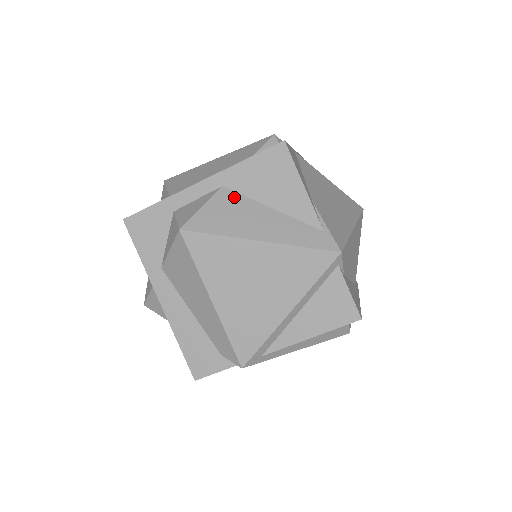
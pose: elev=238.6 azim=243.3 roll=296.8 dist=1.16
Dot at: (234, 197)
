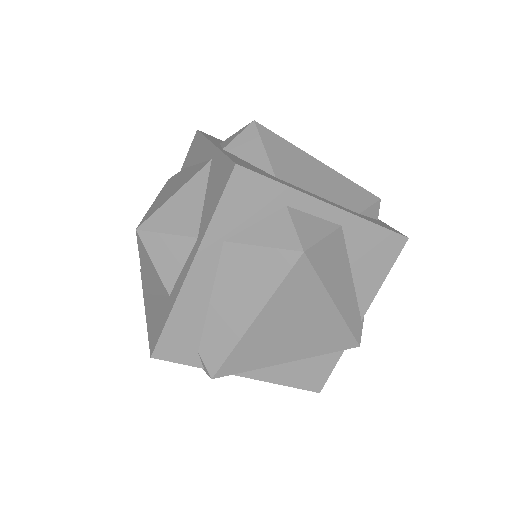
Dot at: (342, 245)
